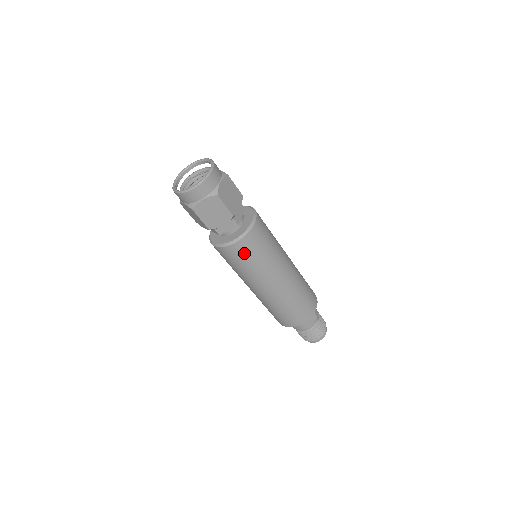
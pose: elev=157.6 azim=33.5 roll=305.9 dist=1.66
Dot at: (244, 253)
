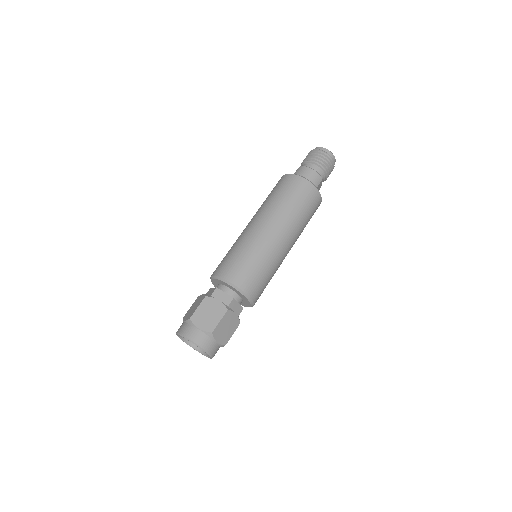
Dot at: occluded
